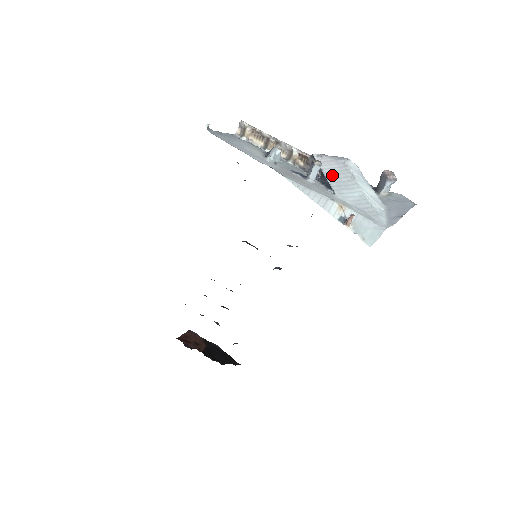
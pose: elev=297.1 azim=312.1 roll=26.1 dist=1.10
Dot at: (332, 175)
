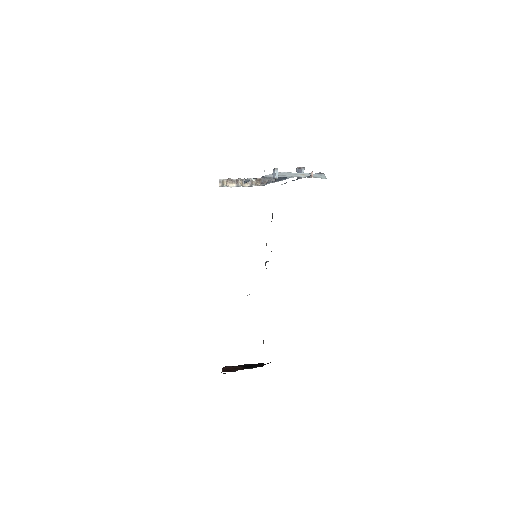
Dot at: (281, 176)
